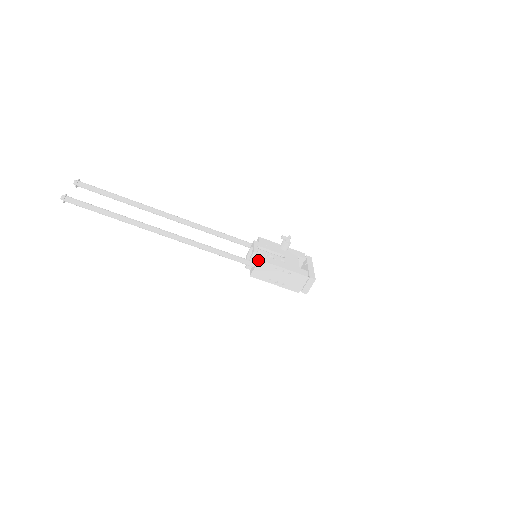
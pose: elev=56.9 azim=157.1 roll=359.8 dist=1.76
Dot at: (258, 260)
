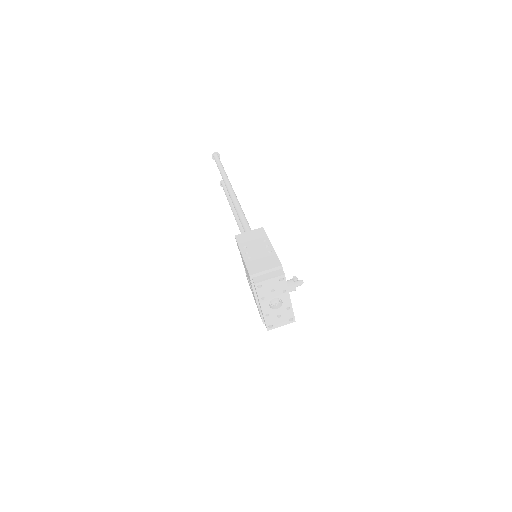
Dot at: (261, 227)
